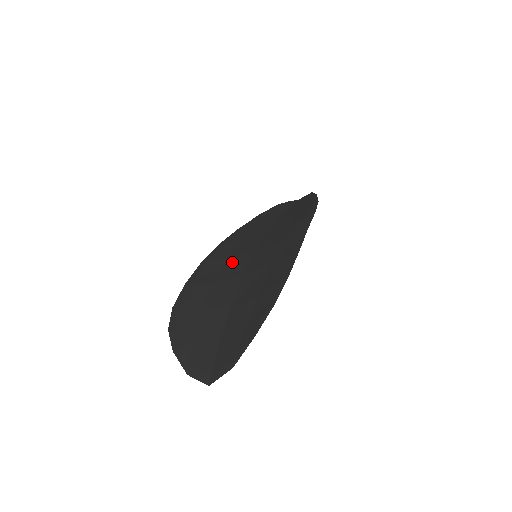
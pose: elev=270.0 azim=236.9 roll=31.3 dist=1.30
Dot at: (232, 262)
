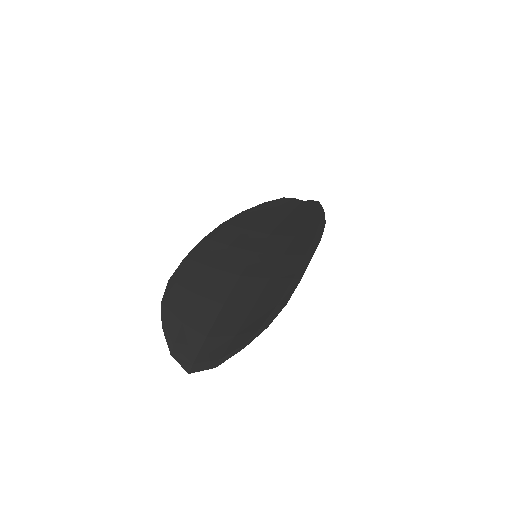
Dot at: (233, 254)
